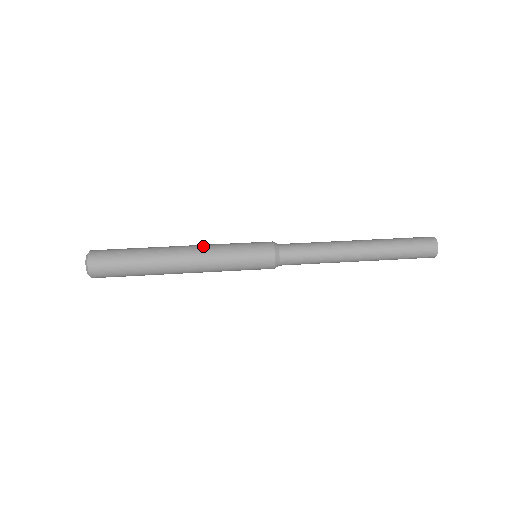
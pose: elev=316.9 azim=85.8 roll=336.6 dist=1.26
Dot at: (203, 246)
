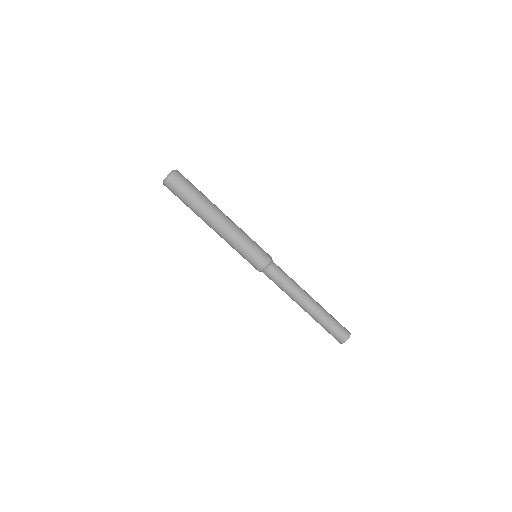
Dot at: (234, 227)
